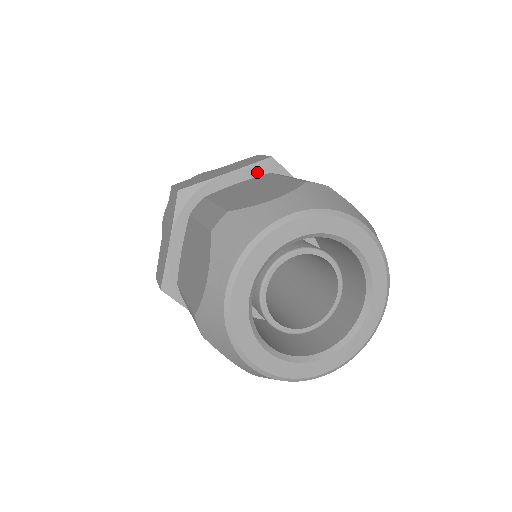
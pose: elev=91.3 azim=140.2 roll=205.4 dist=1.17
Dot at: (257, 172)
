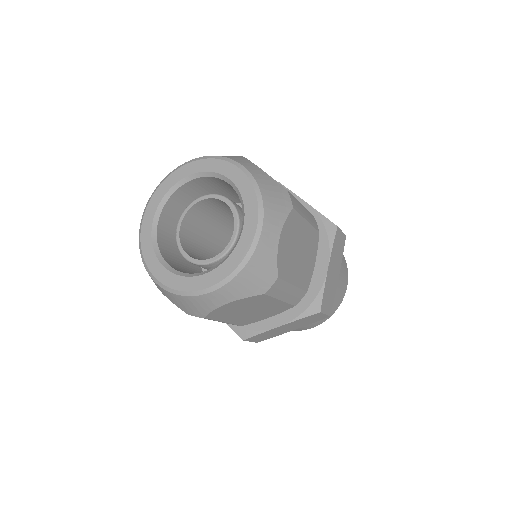
Dot at: occluded
